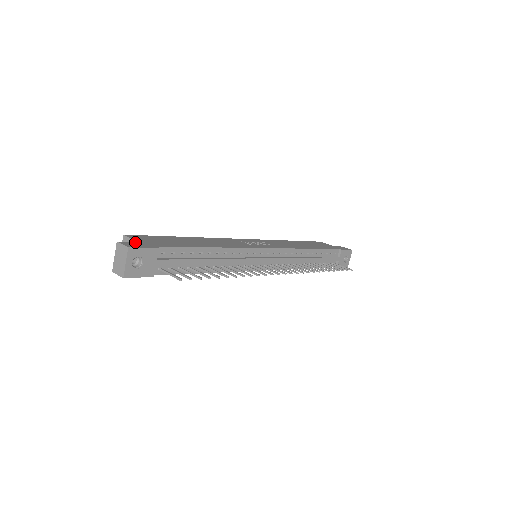
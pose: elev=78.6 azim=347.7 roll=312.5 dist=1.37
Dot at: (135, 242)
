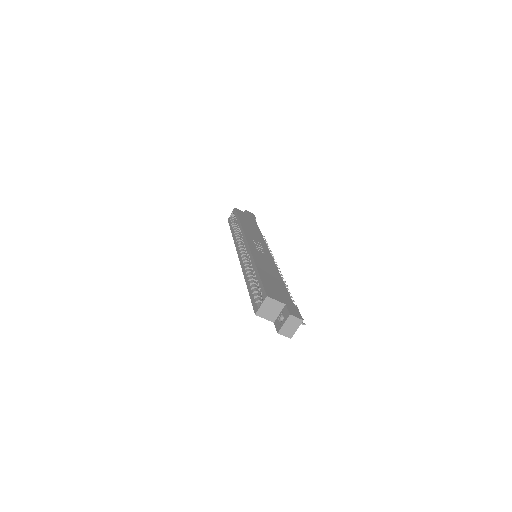
Dot at: (288, 307)
